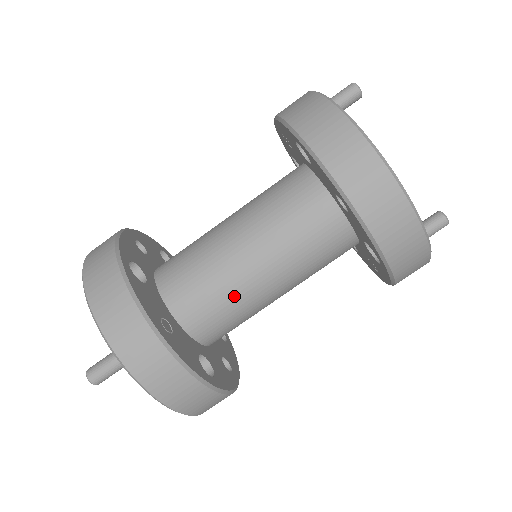
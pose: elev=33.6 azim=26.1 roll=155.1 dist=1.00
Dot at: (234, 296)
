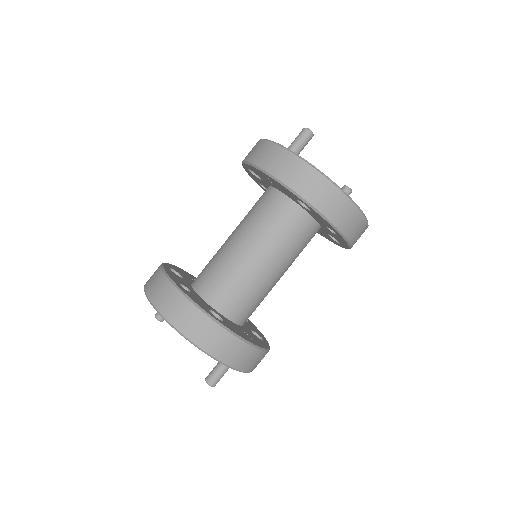
Dot at: (266, 294)
